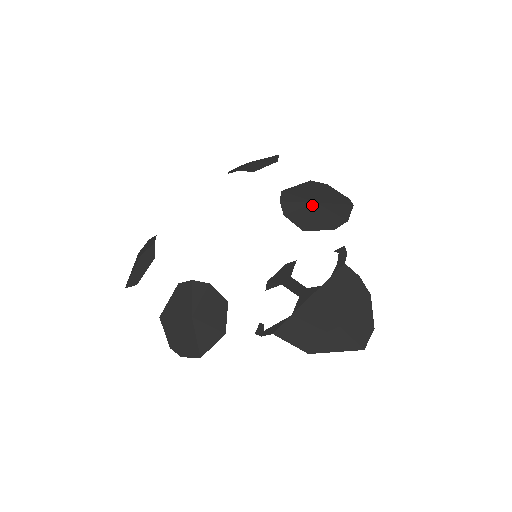
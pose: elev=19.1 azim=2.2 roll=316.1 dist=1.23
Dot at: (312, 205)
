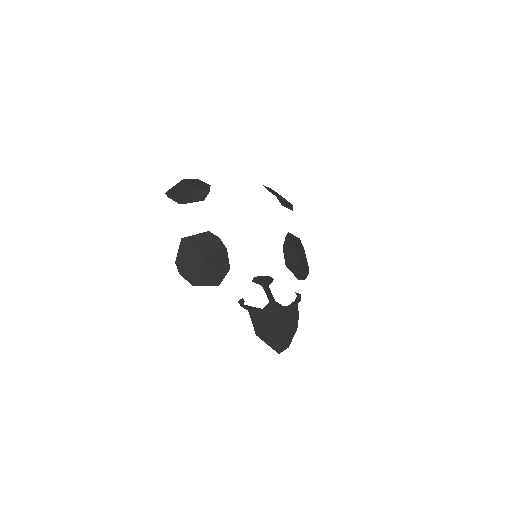
Dot at: (297, 255)
